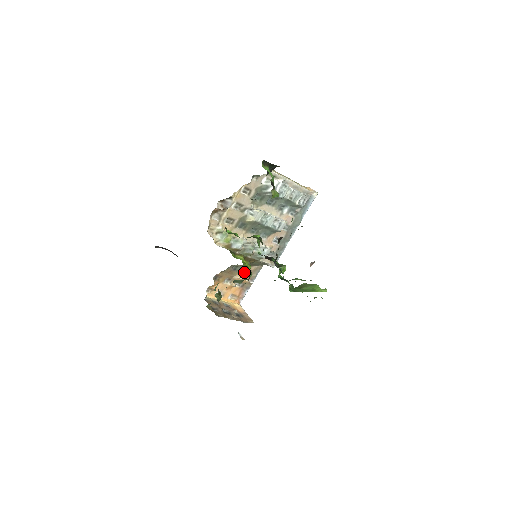
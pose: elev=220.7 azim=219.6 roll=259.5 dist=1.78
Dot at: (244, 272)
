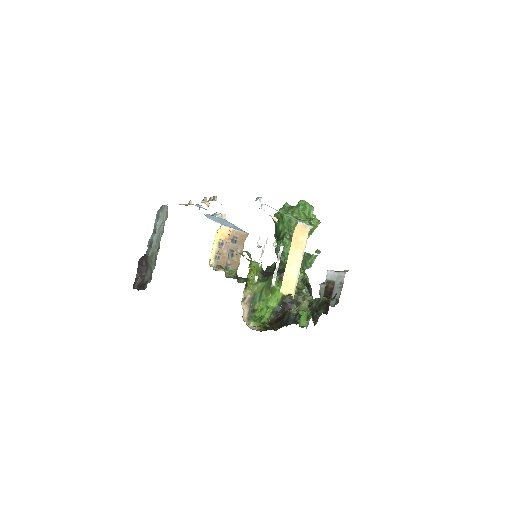
Dot at: occluded
